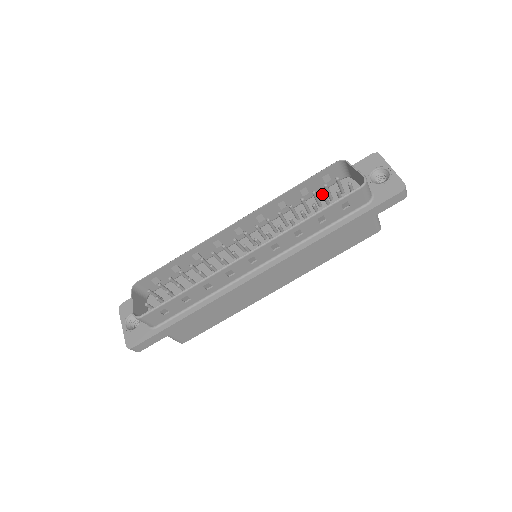
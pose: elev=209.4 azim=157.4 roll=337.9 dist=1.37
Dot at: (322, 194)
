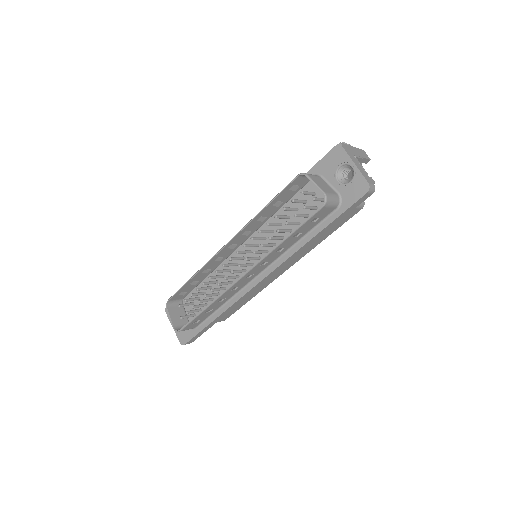
Dot at: (296, 196)
